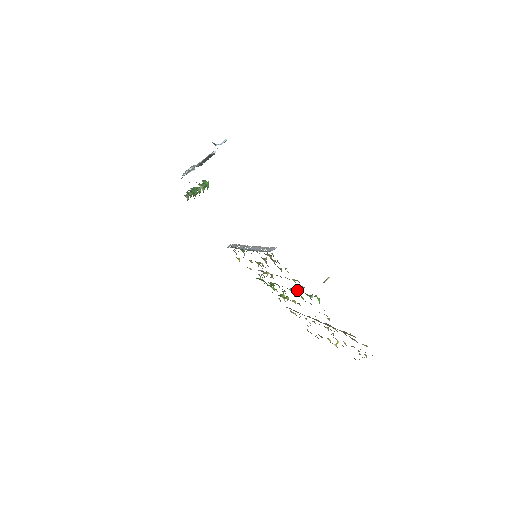
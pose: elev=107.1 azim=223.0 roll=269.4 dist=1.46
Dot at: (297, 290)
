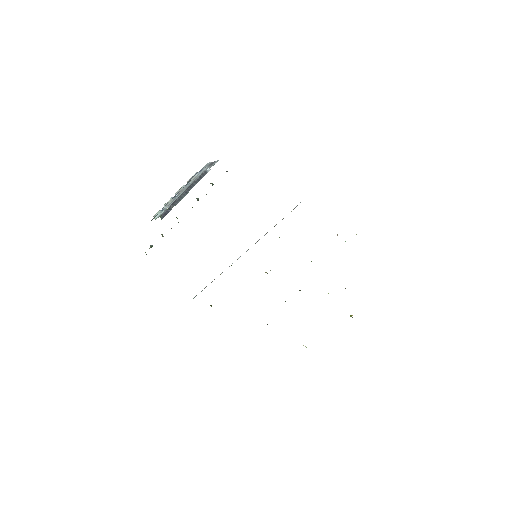
Dot at: occluded
